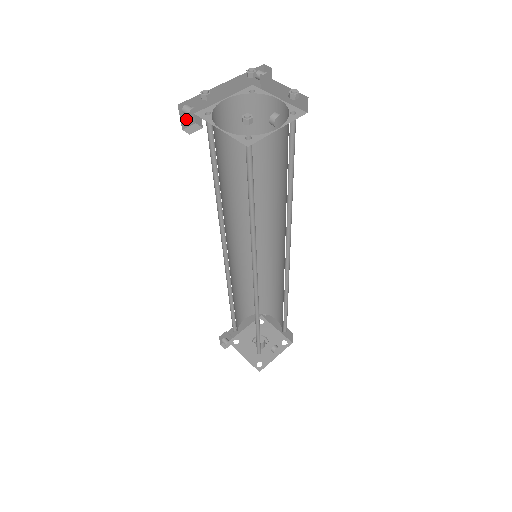
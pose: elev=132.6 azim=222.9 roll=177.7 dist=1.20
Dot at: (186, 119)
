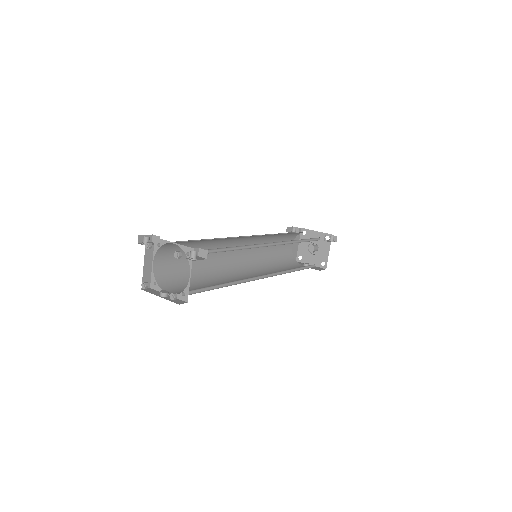
Dot at: (151, 235)
